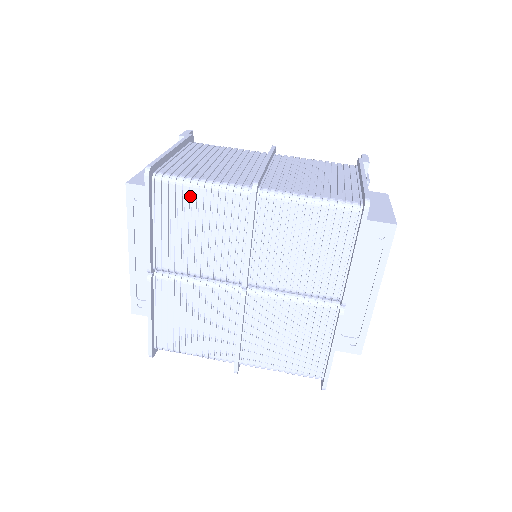
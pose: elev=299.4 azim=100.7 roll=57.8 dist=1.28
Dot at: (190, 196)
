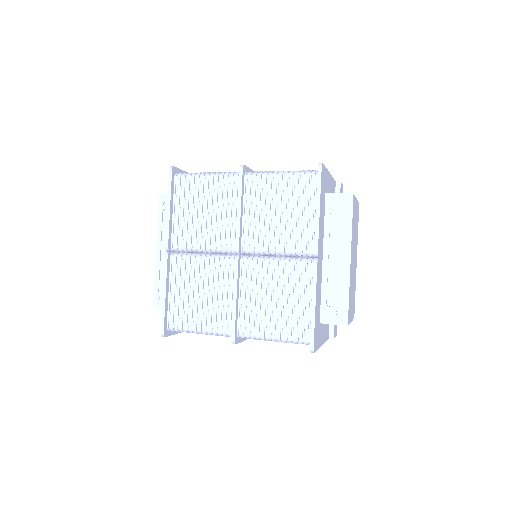
Dot at: (199, 184)
